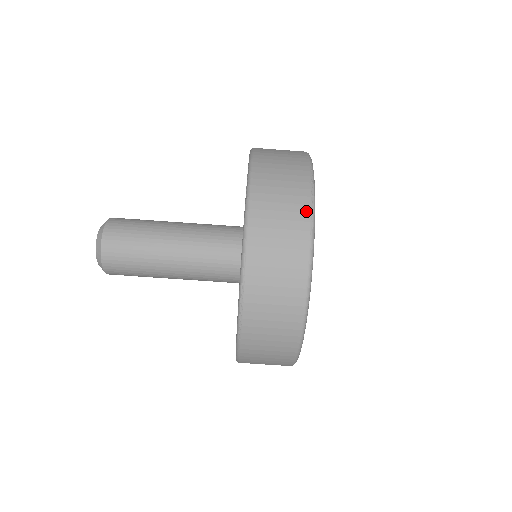
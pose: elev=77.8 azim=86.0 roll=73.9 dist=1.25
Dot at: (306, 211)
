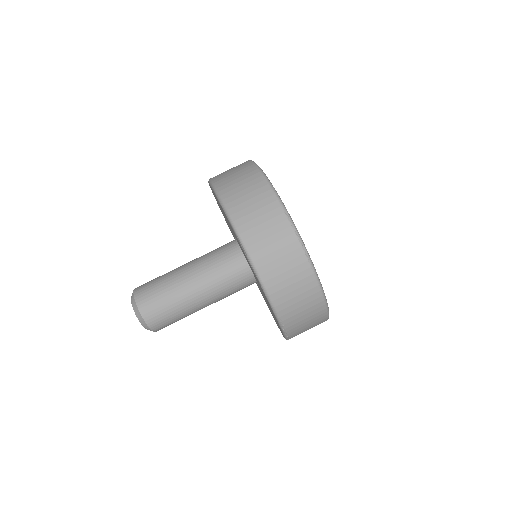
Dot at: (304, 261)
